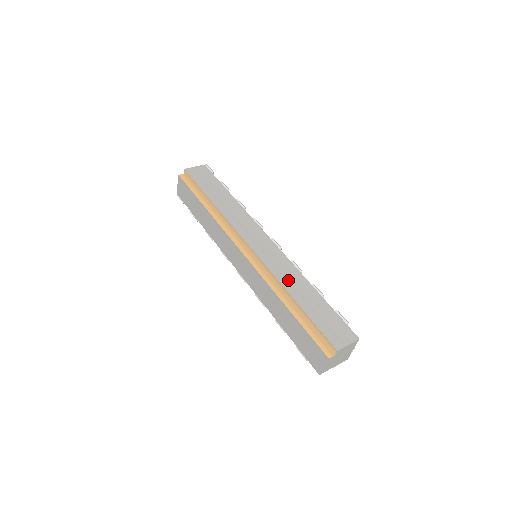
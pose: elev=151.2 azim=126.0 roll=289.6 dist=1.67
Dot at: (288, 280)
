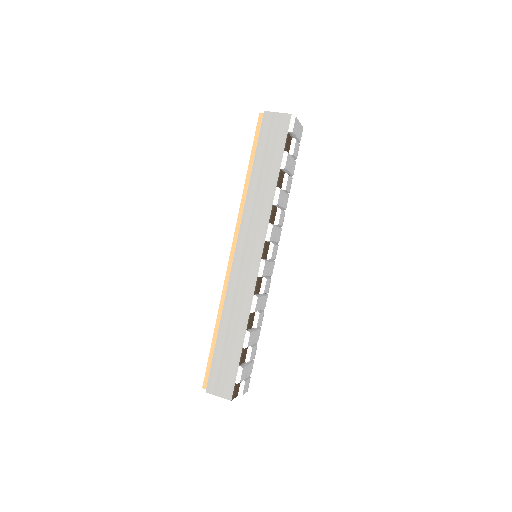
Dot at: (232, 311)
